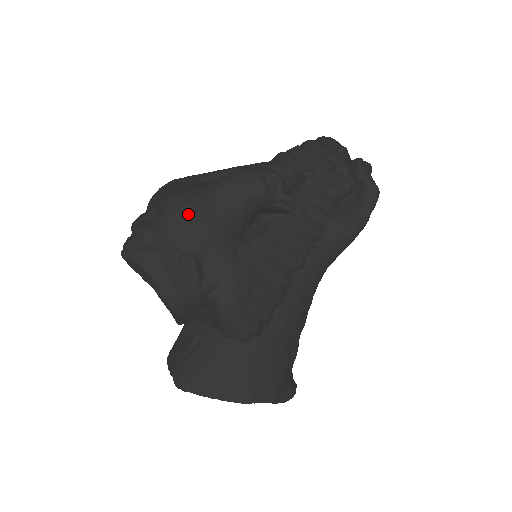
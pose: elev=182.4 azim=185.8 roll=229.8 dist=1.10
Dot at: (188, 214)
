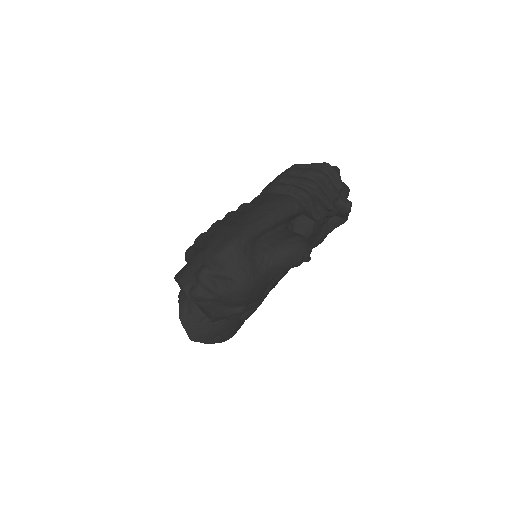
Dot at: (253, 290)
